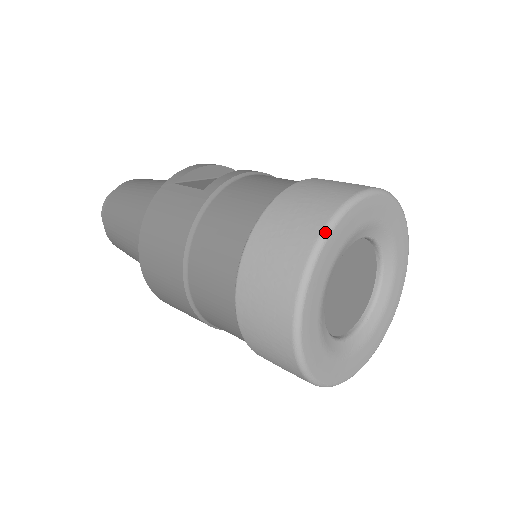
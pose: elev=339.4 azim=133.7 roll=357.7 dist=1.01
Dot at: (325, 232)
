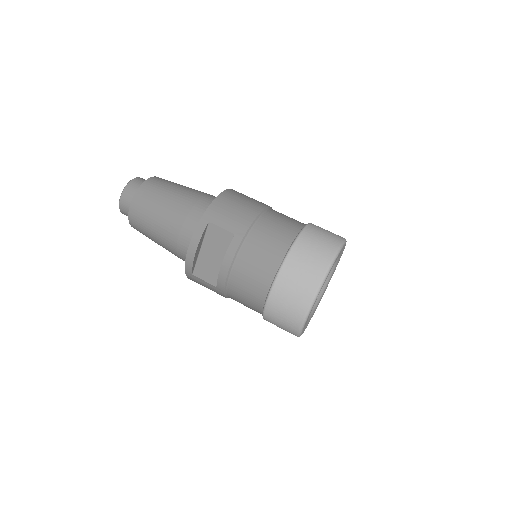
Dot at: (299, 334)
